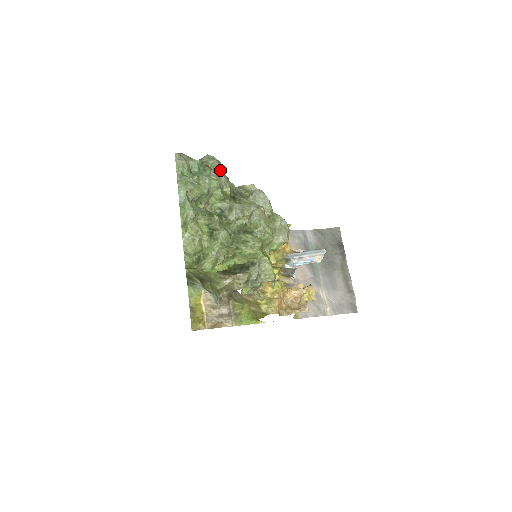
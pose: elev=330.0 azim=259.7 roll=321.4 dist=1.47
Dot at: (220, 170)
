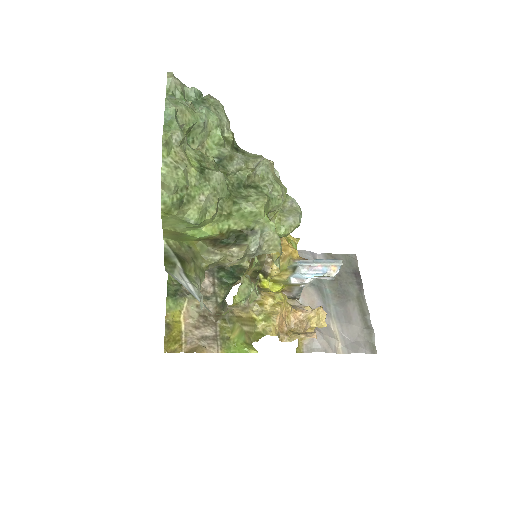
Dot at: (222, 110)
